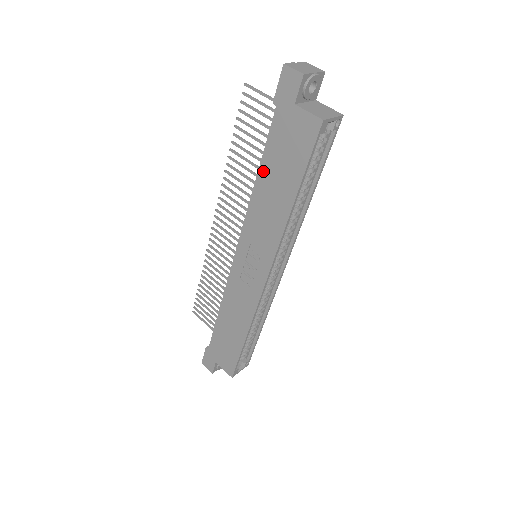
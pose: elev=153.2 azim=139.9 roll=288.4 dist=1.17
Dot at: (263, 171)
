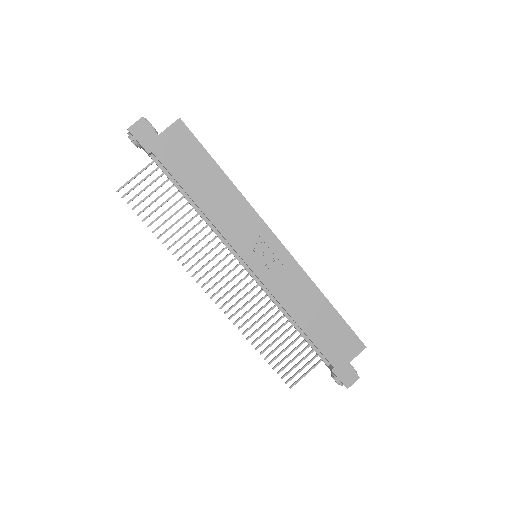
Dot at: (192, 192)
